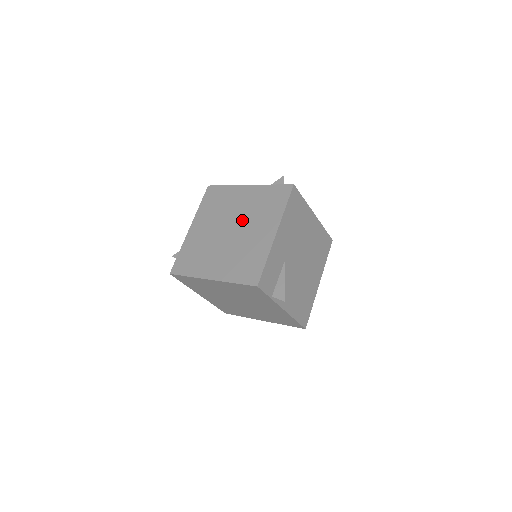
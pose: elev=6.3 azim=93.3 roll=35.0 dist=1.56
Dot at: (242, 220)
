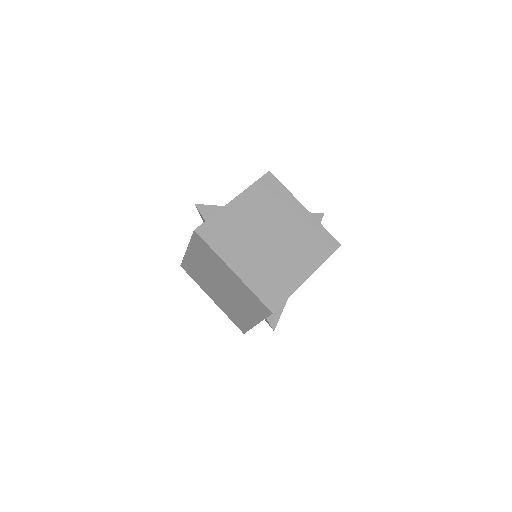
Dot at: (286, 238)
